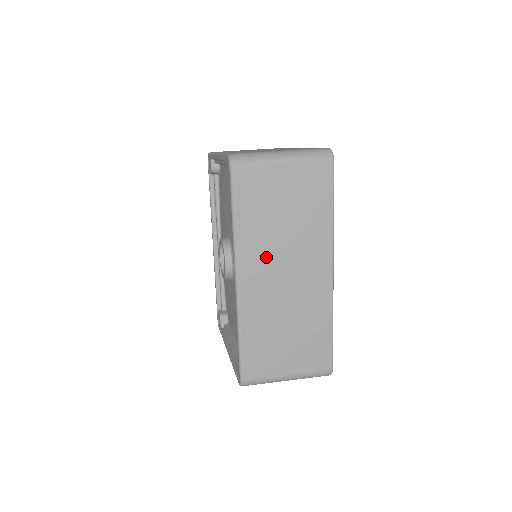
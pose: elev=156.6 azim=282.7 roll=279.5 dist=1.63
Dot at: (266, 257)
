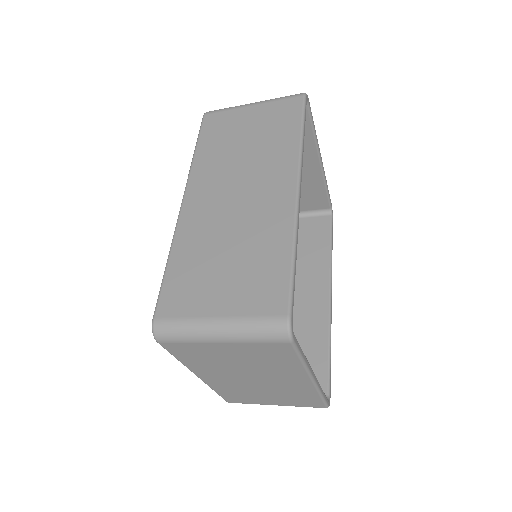
Dot at: (219, 178)
